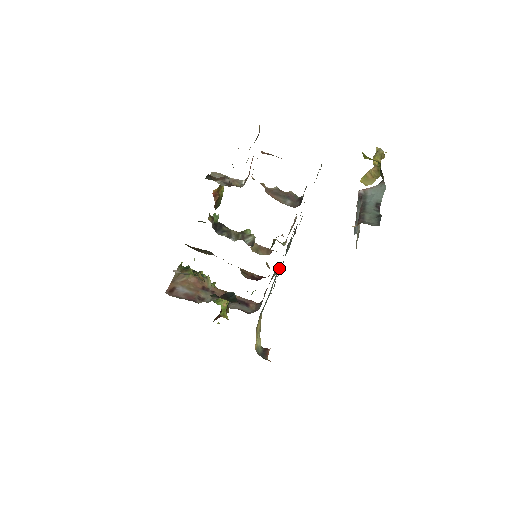
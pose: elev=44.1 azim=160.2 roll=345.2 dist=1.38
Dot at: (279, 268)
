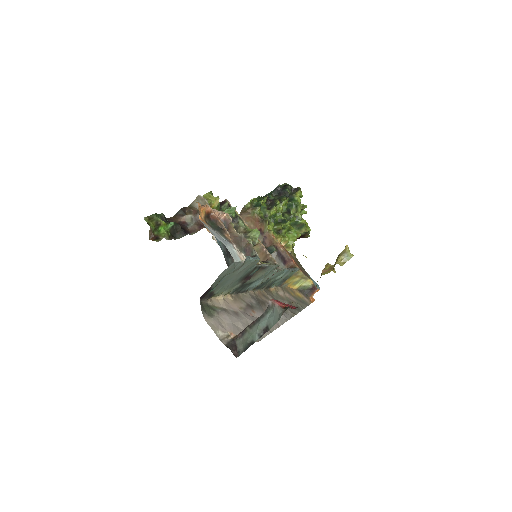
Dot at: (267, 277)
